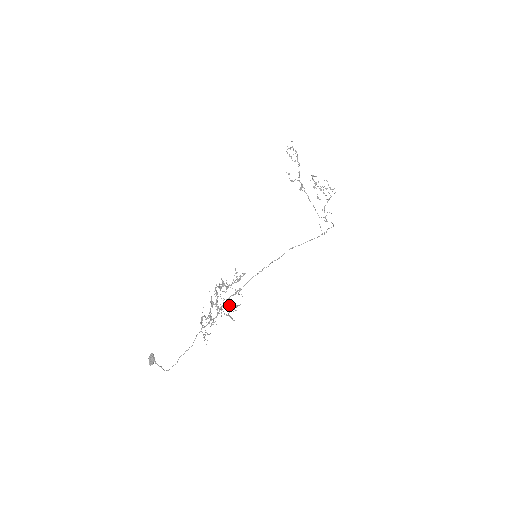
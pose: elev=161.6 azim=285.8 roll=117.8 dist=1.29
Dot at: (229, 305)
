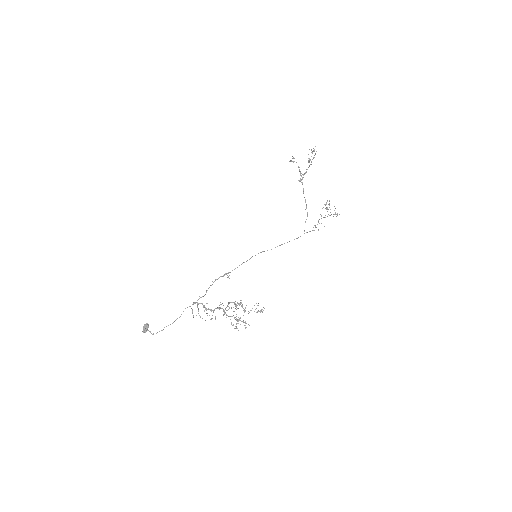
Dot at: (239, 320)
